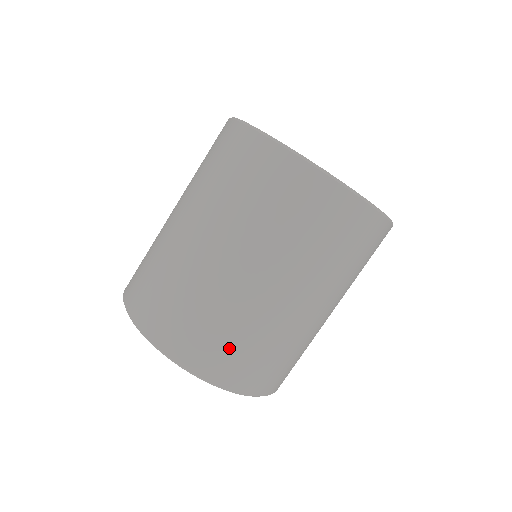
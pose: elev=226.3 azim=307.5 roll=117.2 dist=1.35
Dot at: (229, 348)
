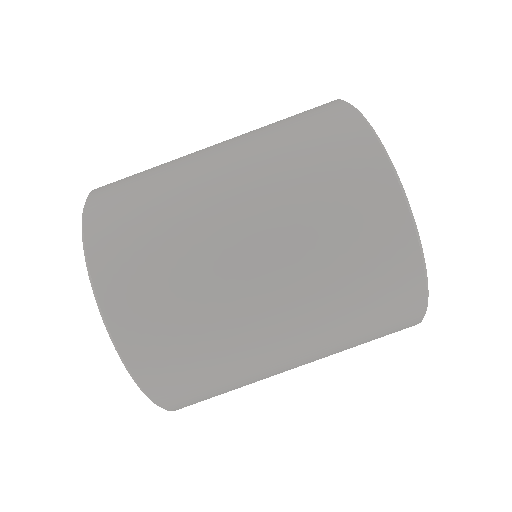
Dot at: (166, 319)
